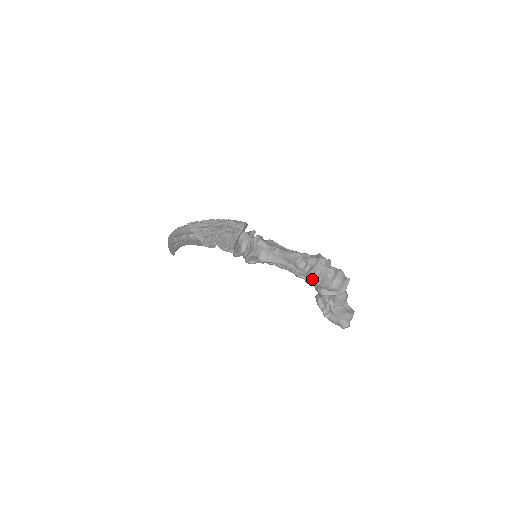
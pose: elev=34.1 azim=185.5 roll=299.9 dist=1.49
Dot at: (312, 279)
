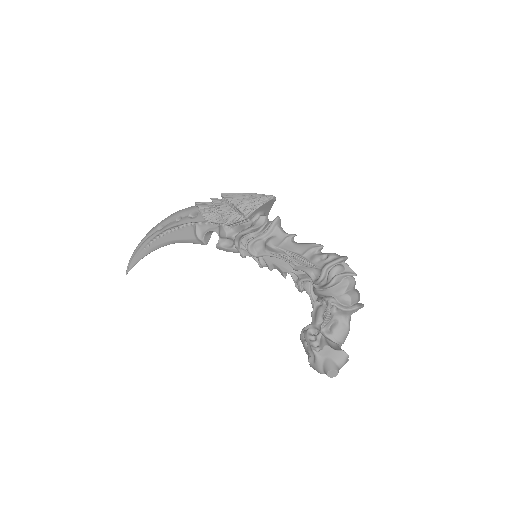
Dot at: (326, 277)
